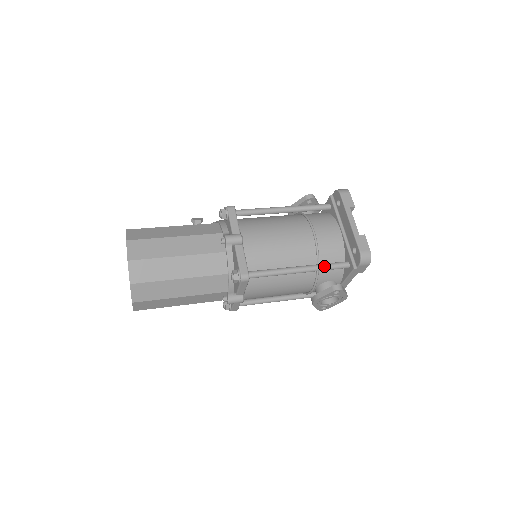
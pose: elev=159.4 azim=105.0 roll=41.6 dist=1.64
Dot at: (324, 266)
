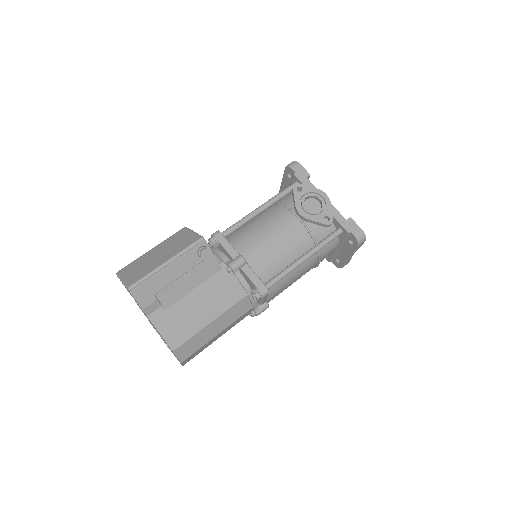
Dot at: occluded
